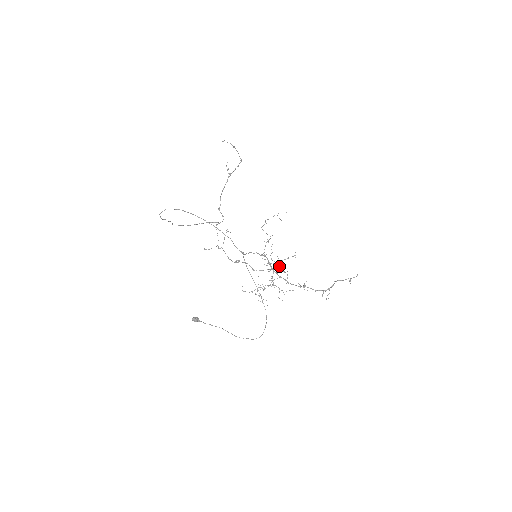
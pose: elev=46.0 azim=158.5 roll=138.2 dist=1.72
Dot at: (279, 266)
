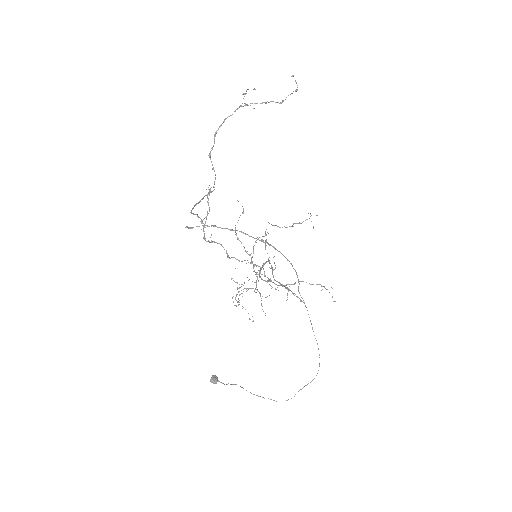
Dot at: (240, 241)
